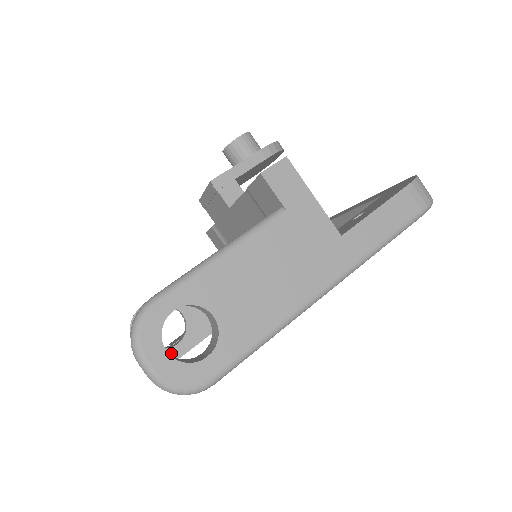
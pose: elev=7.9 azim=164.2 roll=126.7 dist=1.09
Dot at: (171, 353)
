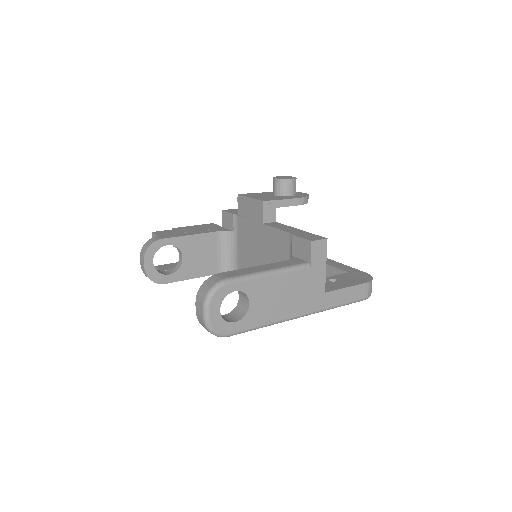
Dot at: (162, 278)
